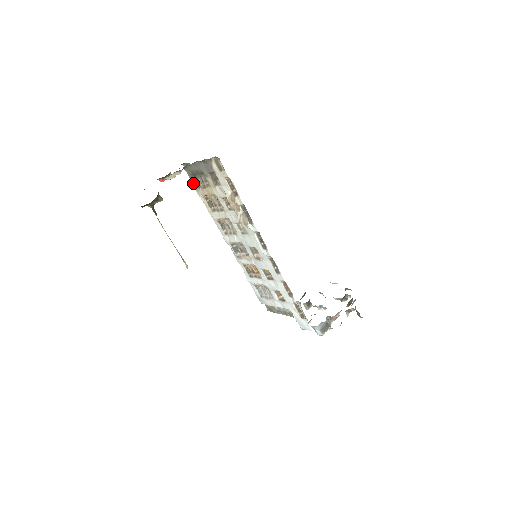
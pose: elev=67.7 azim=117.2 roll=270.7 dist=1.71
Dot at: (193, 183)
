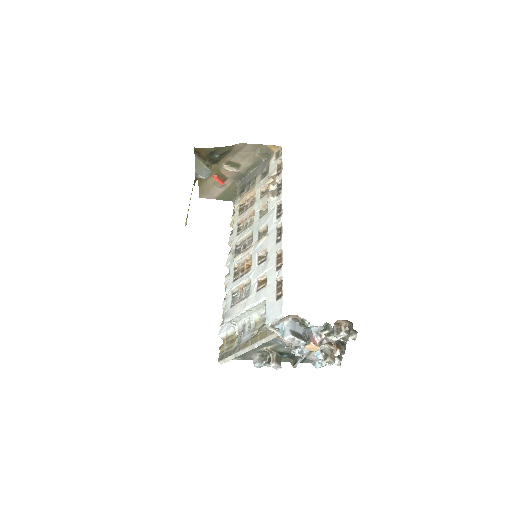
Dot at: (237, 196)
